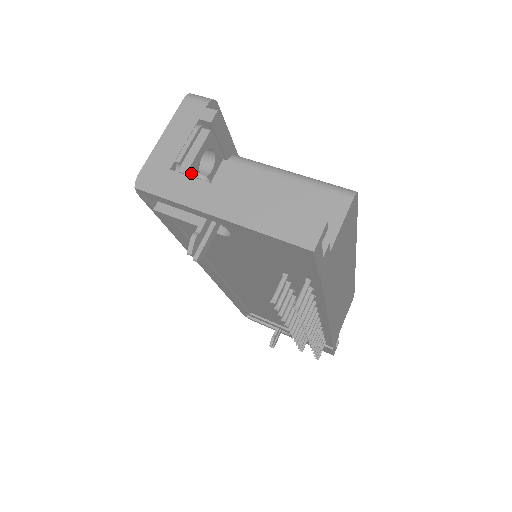
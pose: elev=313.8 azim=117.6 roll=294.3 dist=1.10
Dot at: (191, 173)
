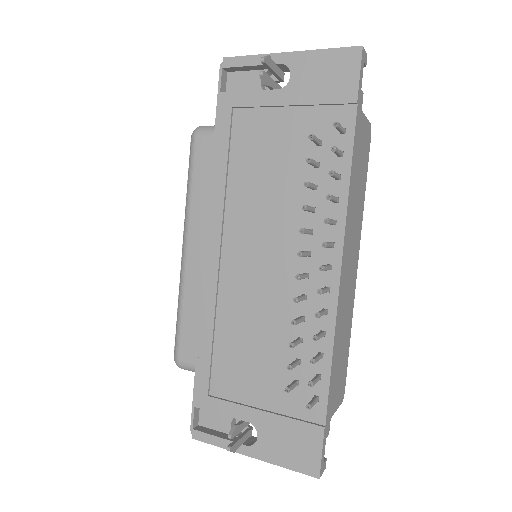
Dot at: occluded
